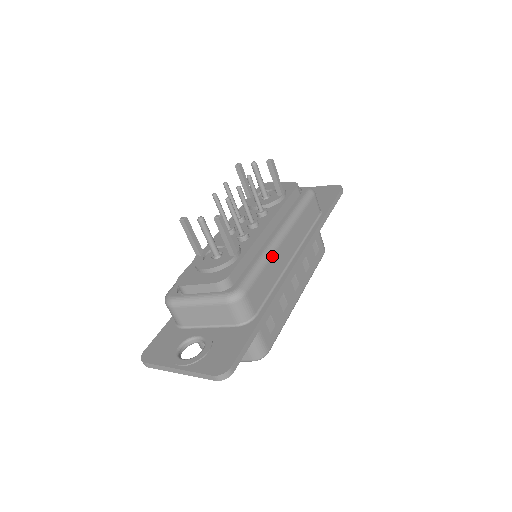
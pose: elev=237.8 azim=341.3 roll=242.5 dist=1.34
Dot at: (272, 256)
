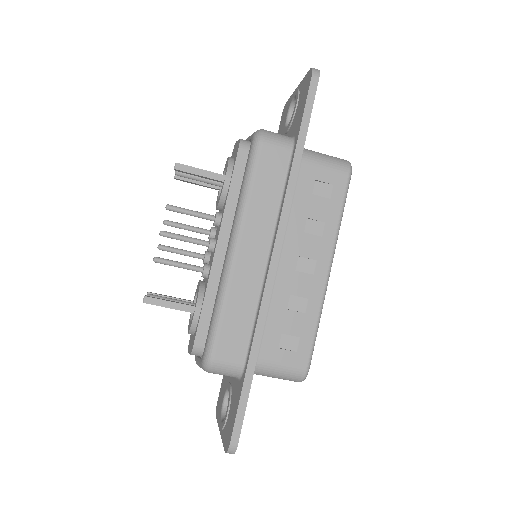
Dot at: (229, 287)
